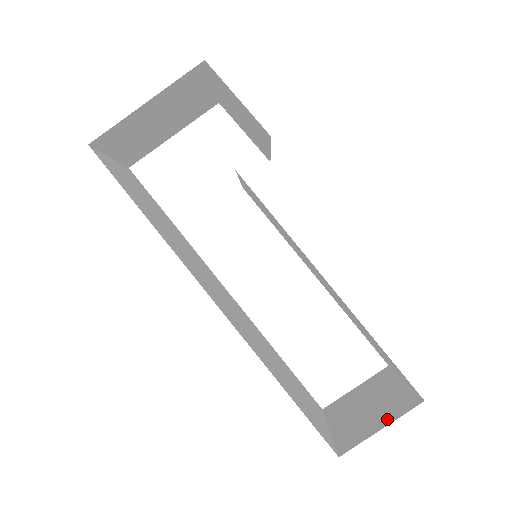
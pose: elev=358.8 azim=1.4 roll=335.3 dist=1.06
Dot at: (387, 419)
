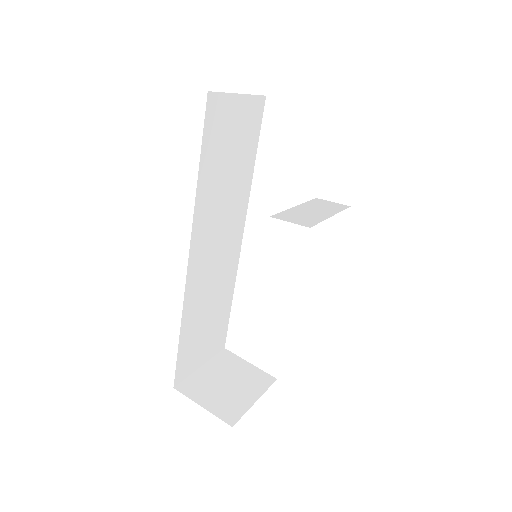
Dot at: (212, 406)
